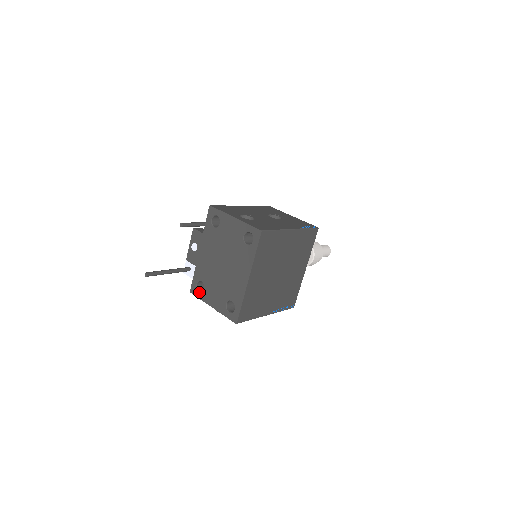
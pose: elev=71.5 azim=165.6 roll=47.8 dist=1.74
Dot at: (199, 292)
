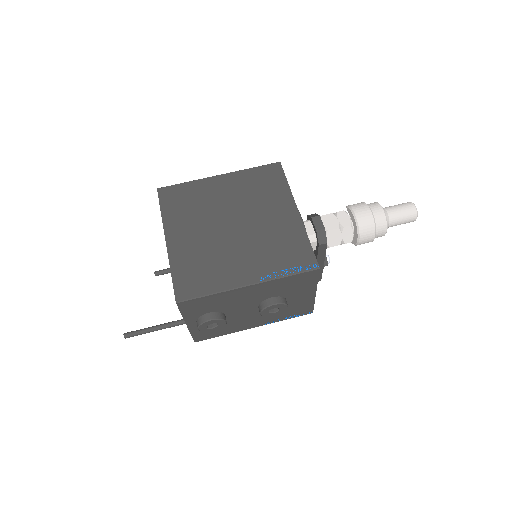
Dot at: occluded
